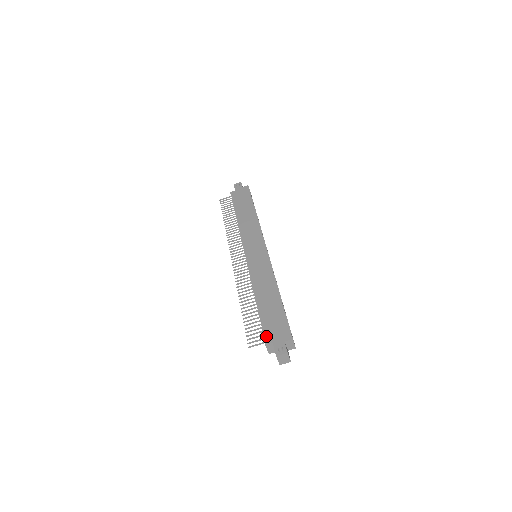
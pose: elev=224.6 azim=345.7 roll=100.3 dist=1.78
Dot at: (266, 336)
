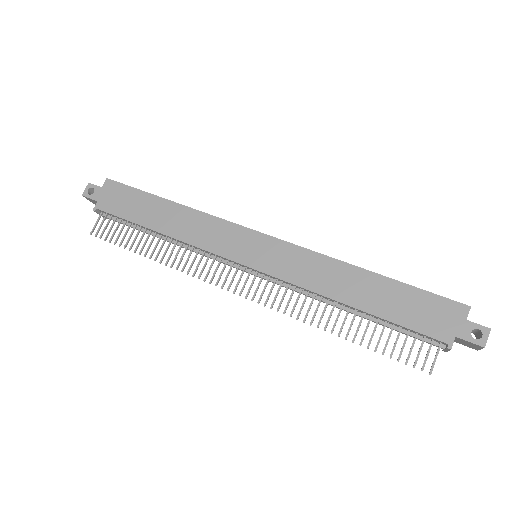
Dot at: (436, 338)
